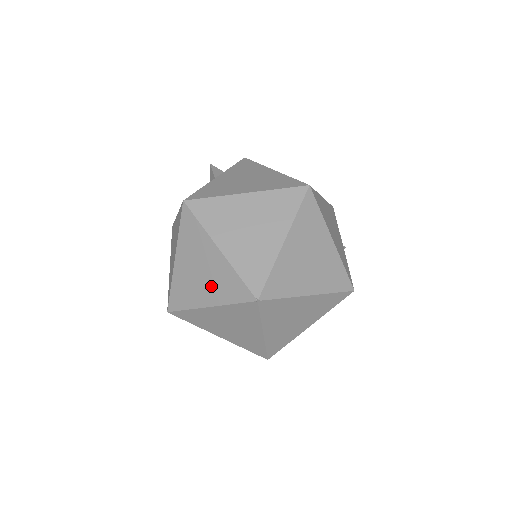
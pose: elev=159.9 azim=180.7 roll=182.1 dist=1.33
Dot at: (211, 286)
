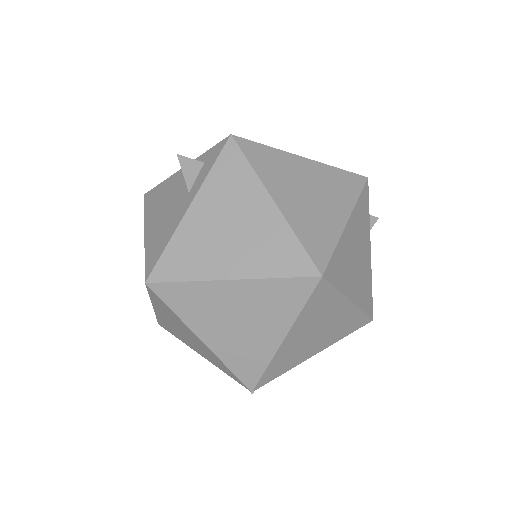
Dot at: (200, 350)
